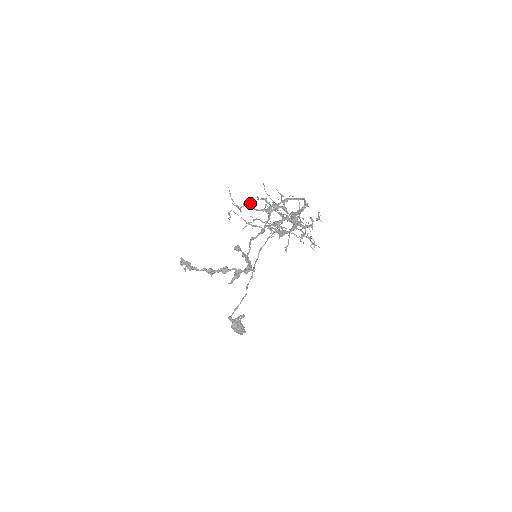
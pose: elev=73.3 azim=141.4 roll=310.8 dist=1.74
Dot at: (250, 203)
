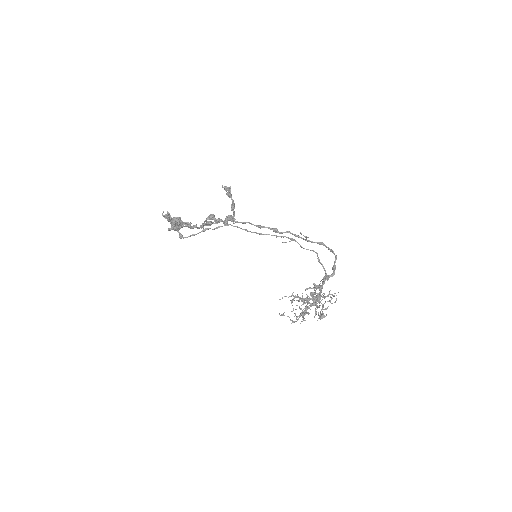
Dot at: occluded
